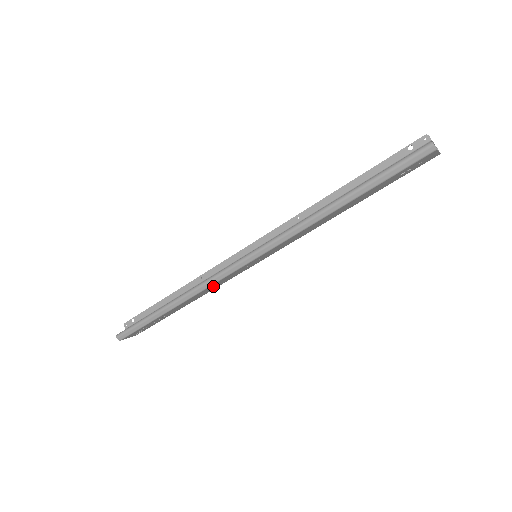
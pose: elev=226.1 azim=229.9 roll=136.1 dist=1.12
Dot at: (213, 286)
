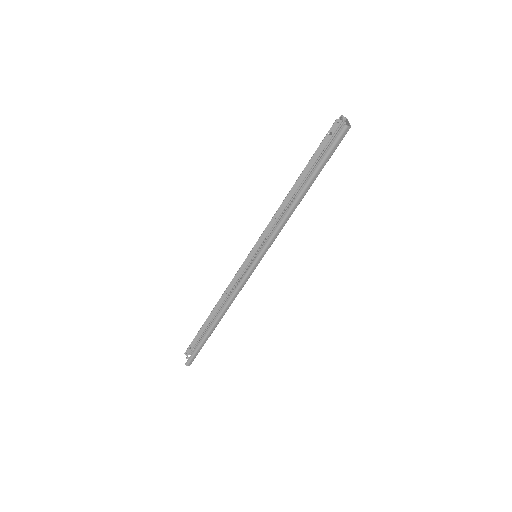
Dot at: occluded
